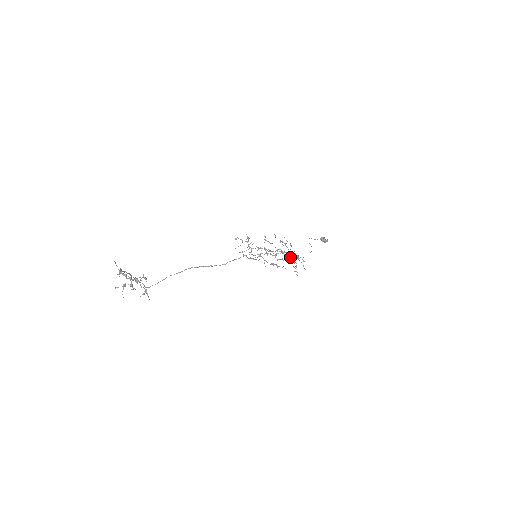
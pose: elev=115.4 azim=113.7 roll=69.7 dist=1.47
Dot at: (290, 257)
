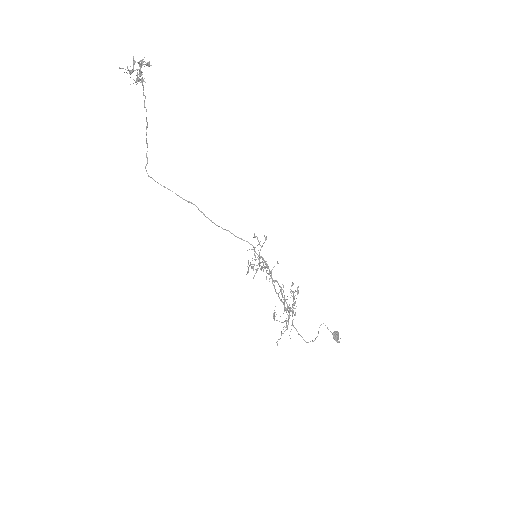
Dot at: occluded
